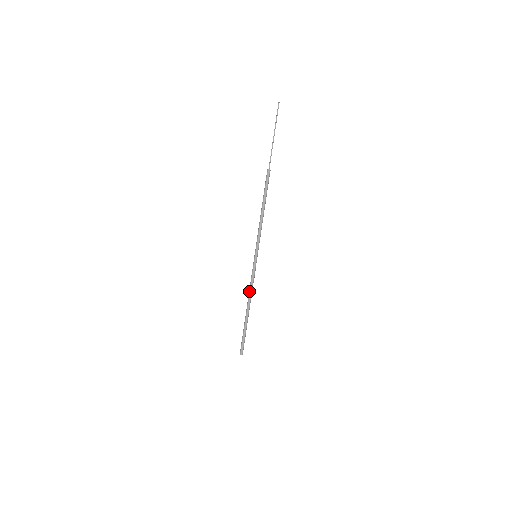
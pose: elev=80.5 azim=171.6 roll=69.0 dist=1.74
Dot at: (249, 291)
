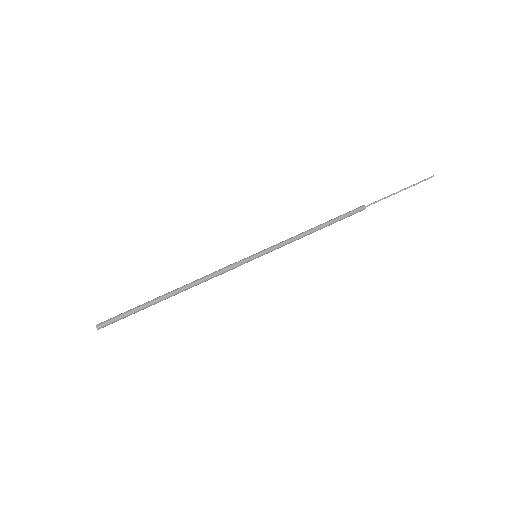
Dot at: (203, 277)
